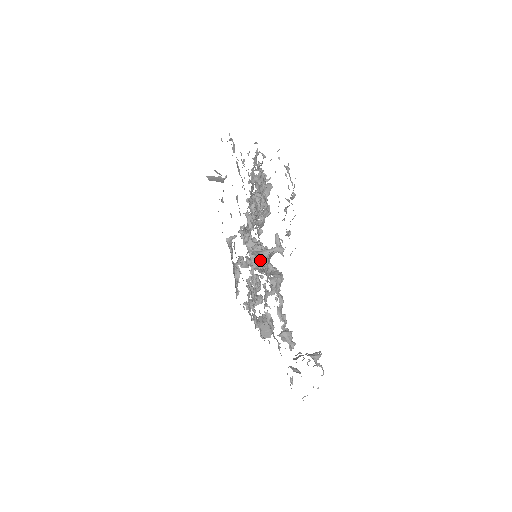
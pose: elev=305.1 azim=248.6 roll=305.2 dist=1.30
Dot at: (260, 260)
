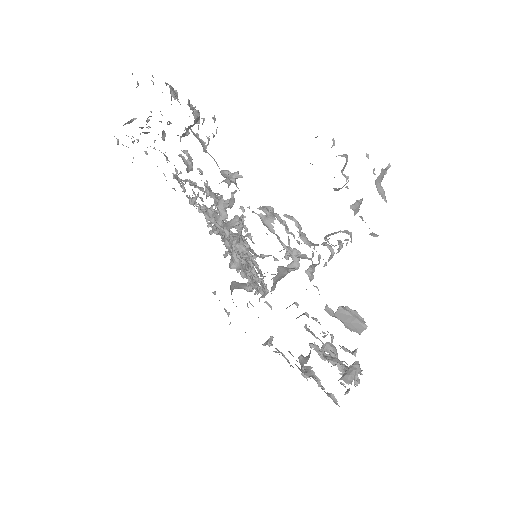
Dot at: occluded
